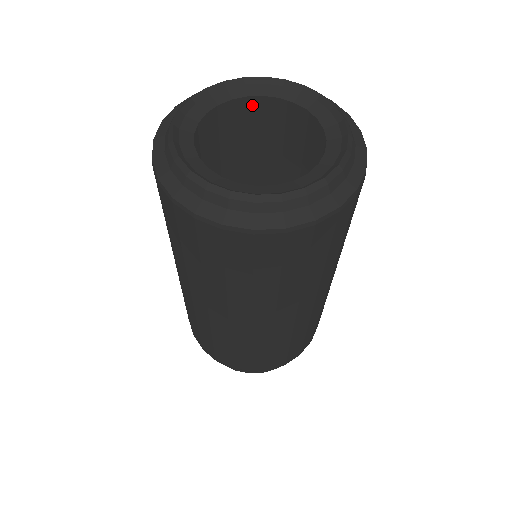
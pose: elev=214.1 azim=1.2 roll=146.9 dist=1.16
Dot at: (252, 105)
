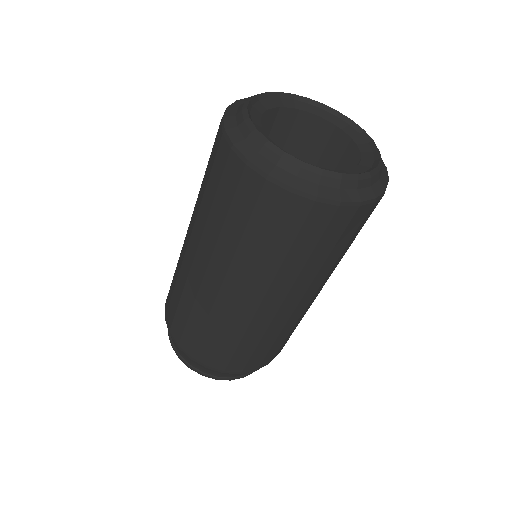
Dot at: (302, 129)
